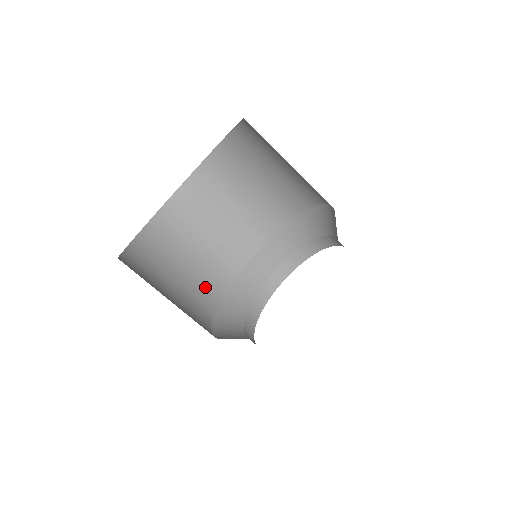
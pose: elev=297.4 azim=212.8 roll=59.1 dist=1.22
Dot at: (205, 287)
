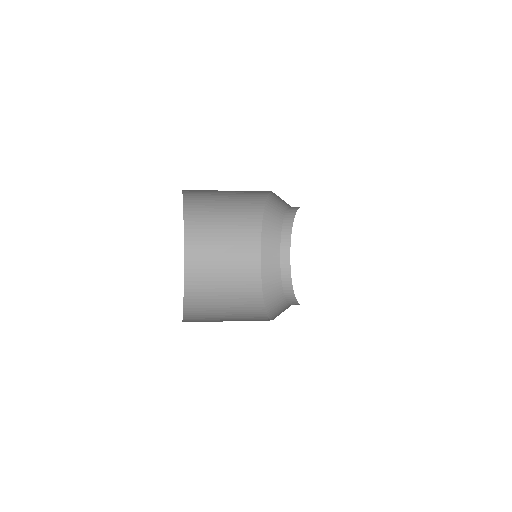
Dot at: (248, 307)
